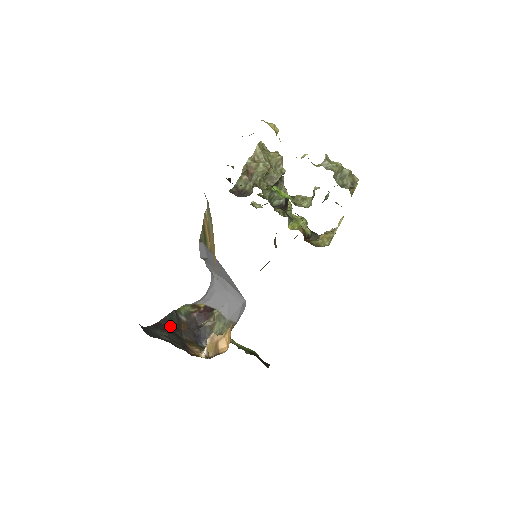
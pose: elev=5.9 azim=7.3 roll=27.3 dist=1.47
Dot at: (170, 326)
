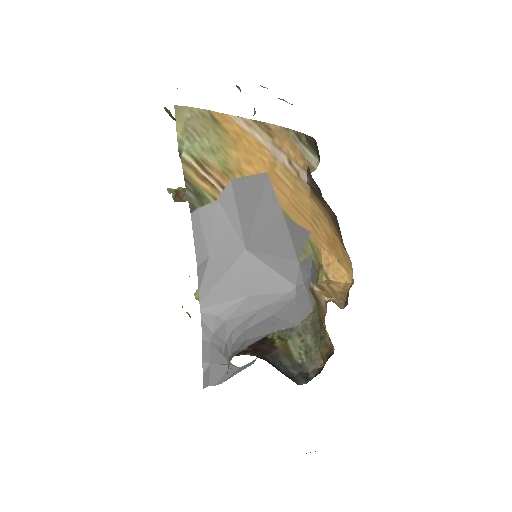
Dot at: occluded
